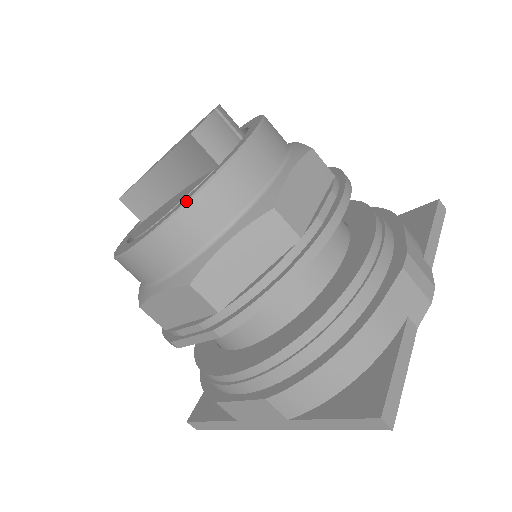
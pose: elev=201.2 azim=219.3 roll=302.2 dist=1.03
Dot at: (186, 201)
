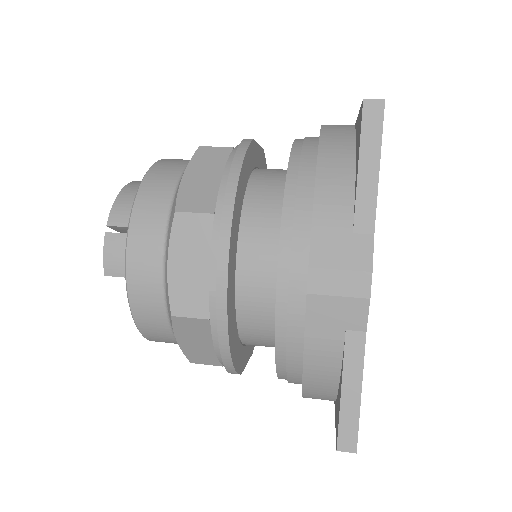
Dot at: (137, 328)
